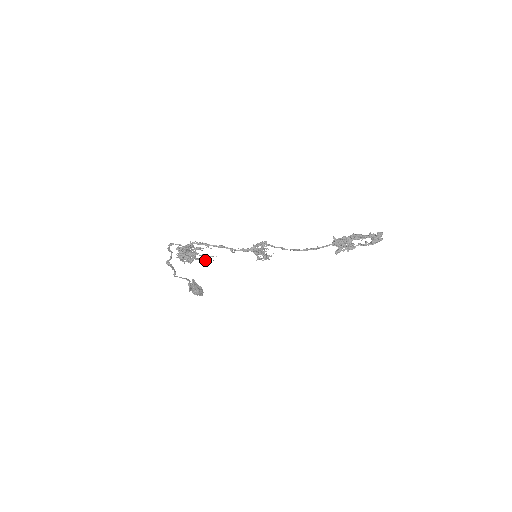
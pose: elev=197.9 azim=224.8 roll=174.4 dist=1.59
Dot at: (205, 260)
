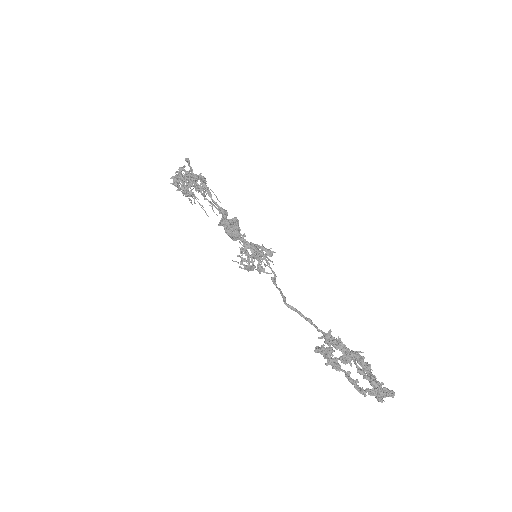
Dot at: occluded
